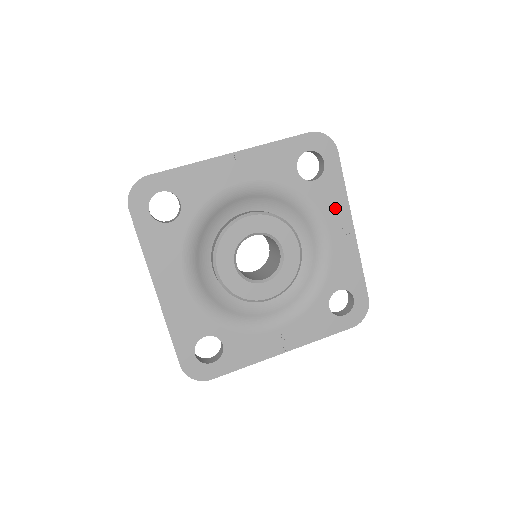
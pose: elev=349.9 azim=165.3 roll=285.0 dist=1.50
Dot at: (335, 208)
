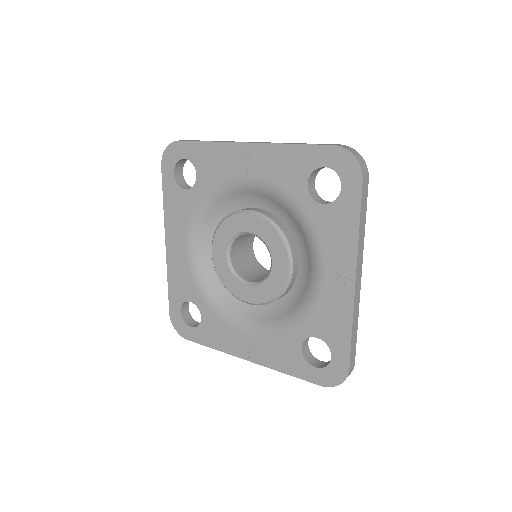
Dot at: (339, 246)
